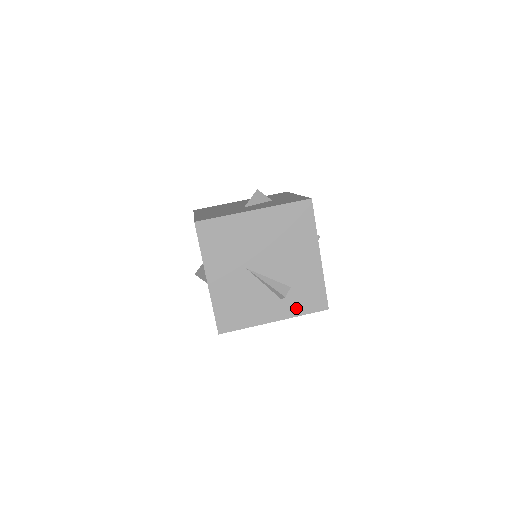
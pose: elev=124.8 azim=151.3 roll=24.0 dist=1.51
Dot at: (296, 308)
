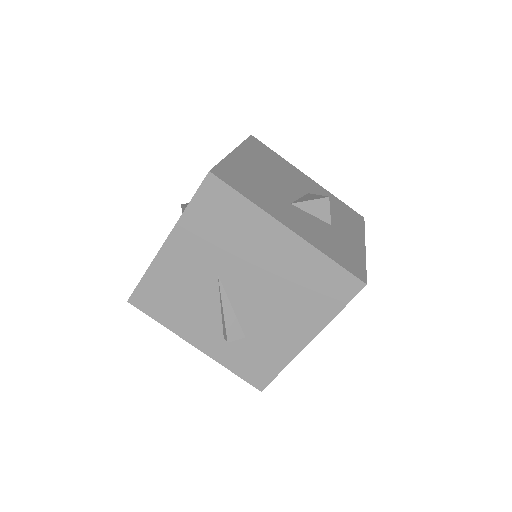
Dot at: (230, 358)
